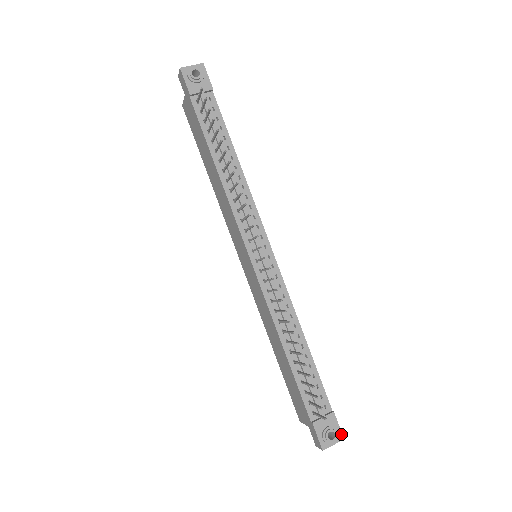
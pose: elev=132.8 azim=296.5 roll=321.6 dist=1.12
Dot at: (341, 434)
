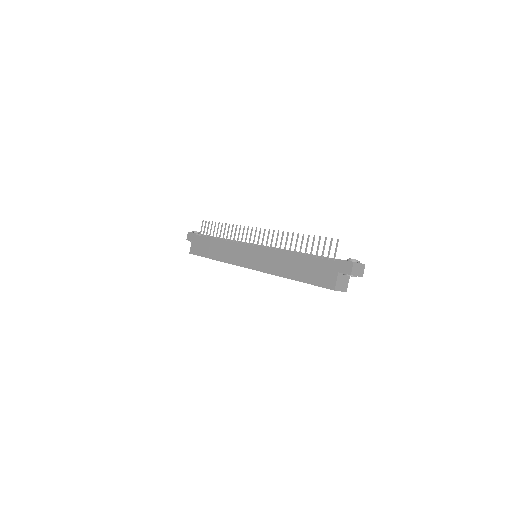
Dot at: occluded
